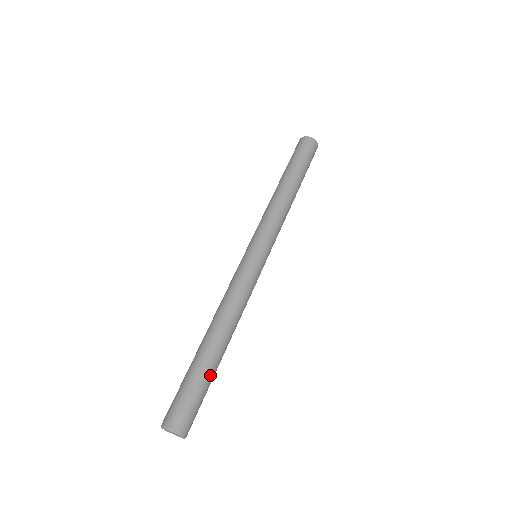
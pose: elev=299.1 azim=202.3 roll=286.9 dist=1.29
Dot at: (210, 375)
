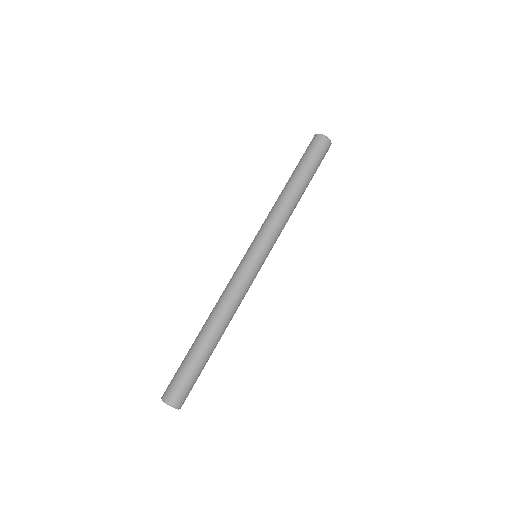
Dot at: (203, 362)
